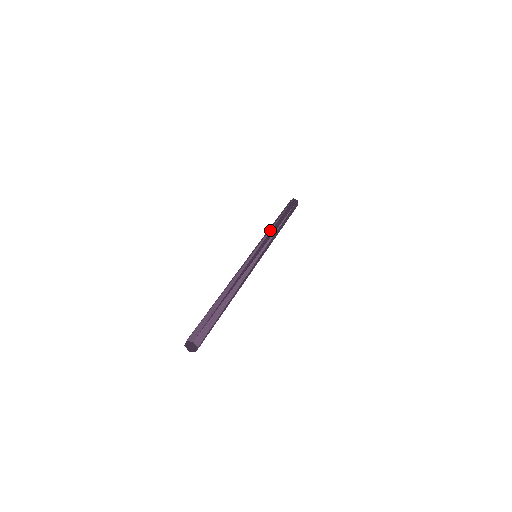
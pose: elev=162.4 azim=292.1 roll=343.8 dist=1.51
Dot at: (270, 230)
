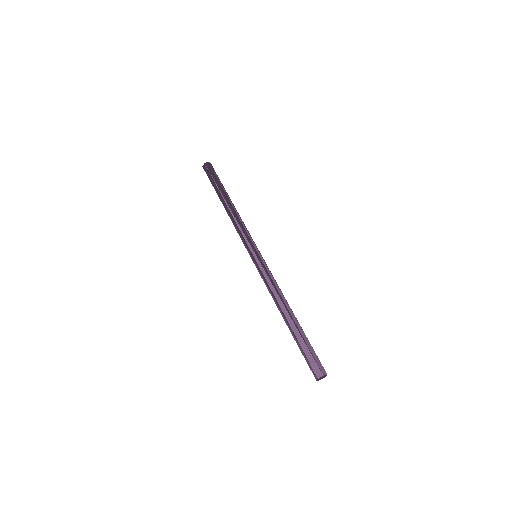
Dot at: (240, 219)
